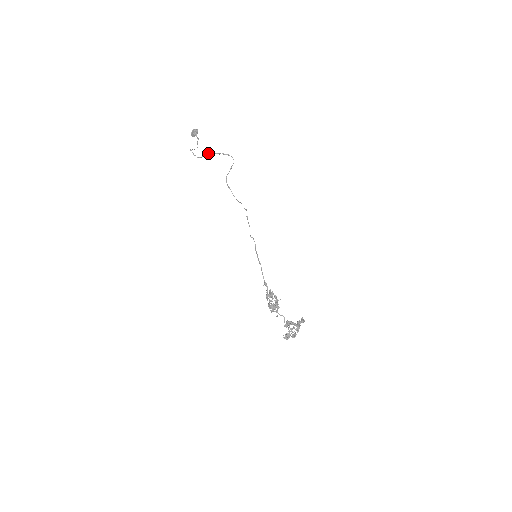
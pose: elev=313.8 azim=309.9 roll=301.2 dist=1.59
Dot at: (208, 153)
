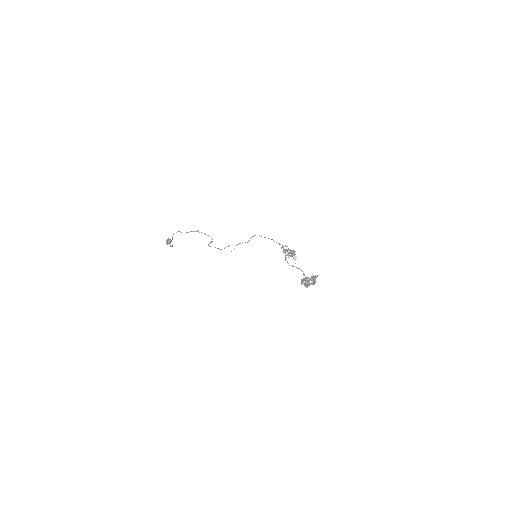
Dot at: (193, 231)
